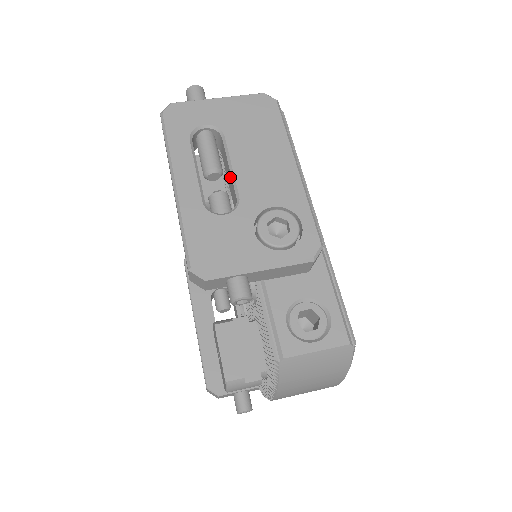
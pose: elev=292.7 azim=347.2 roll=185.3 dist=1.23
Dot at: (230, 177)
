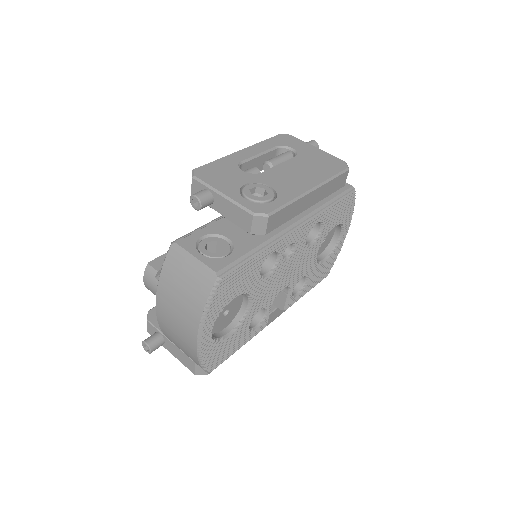
Dot at: occluded
